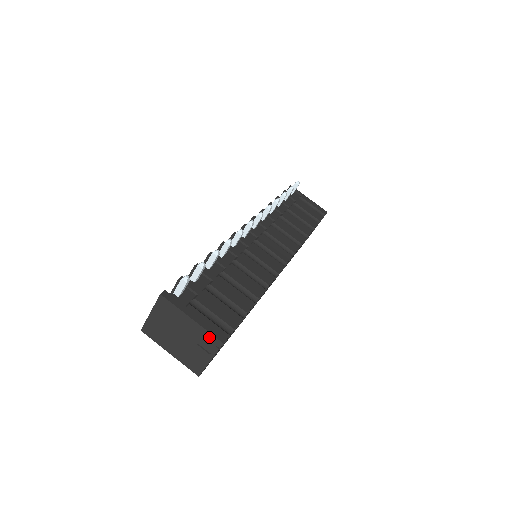
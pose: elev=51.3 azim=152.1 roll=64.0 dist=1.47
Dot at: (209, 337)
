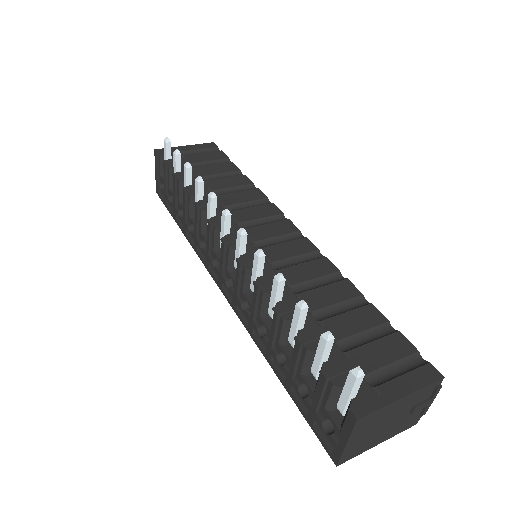
Dot at: (427, 389)
